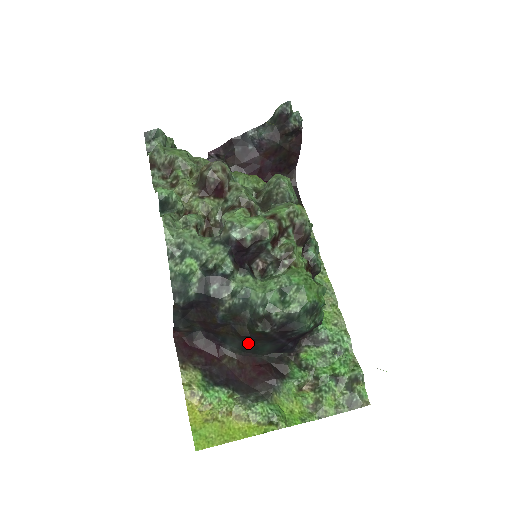
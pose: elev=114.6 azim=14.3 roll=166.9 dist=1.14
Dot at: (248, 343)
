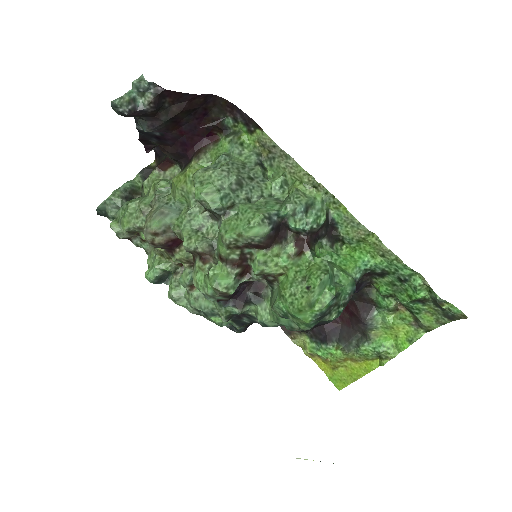
Dot at: occluded
